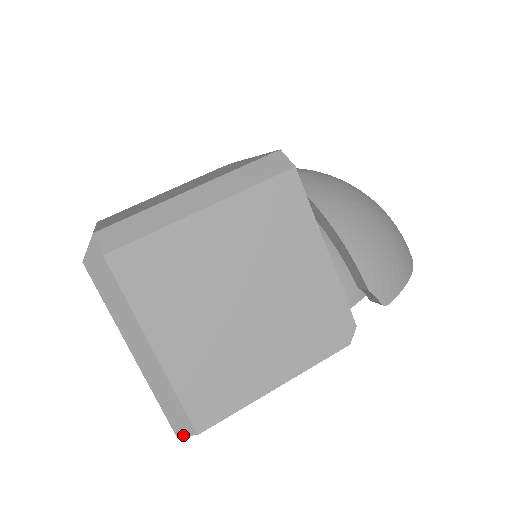
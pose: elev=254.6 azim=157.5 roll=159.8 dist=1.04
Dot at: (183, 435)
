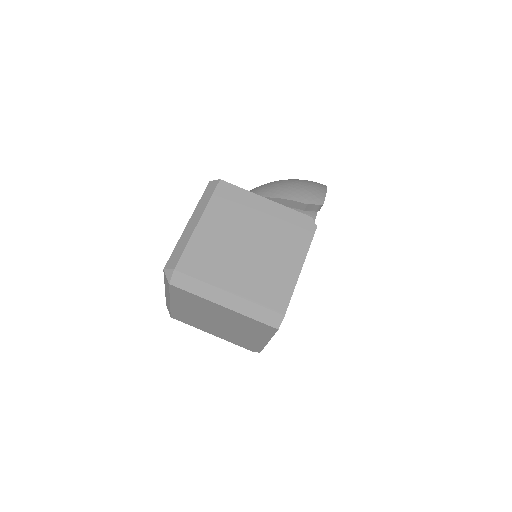
Dot at: occluded
